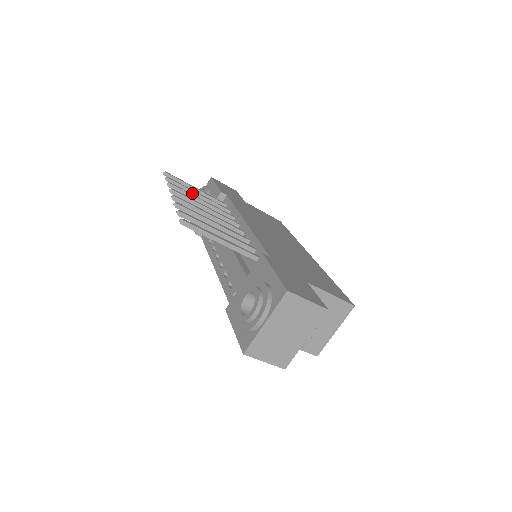
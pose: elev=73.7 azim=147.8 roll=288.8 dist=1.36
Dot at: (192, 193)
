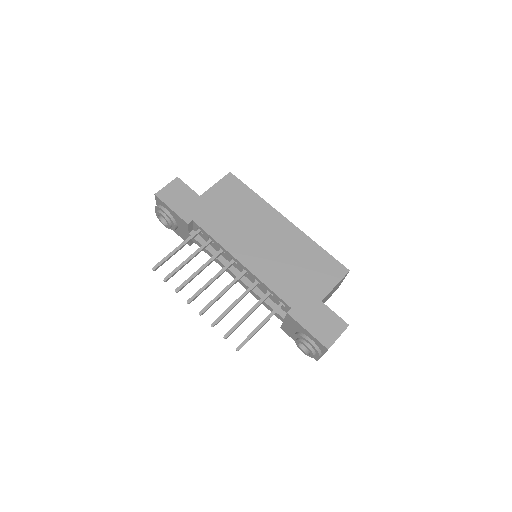
Dot at: occluded
